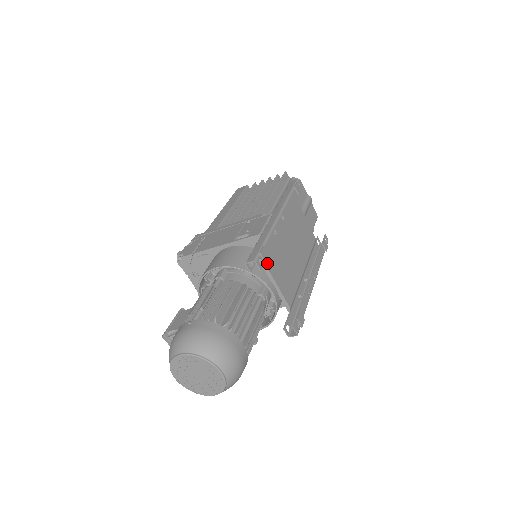
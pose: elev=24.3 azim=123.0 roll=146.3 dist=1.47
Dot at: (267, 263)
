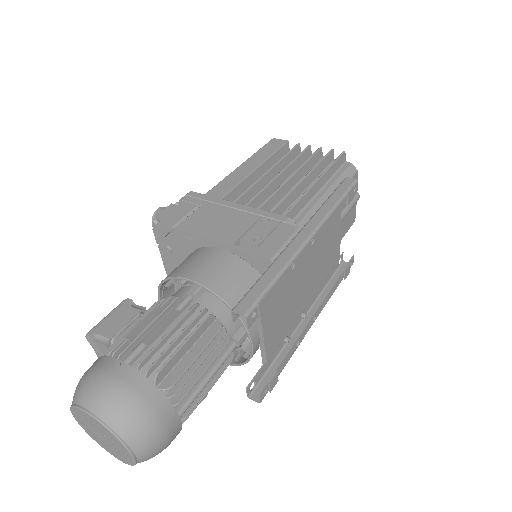
Dot at: occluded
